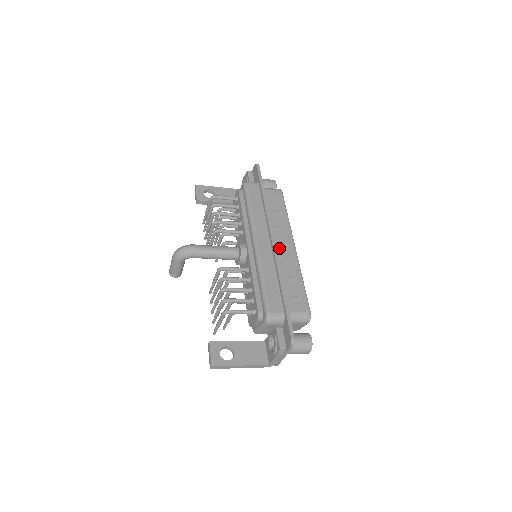
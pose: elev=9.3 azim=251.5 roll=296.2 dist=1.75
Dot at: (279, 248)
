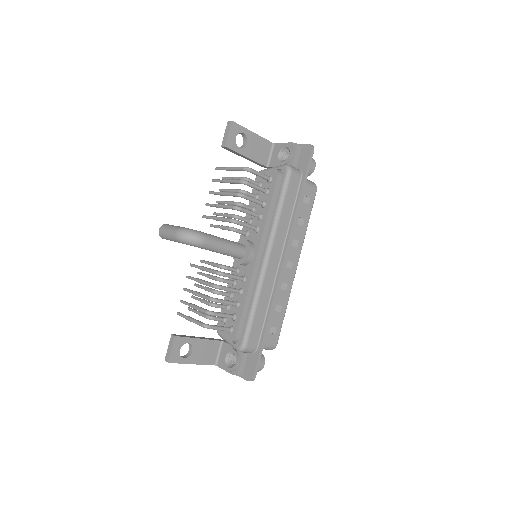
Dot at: occluded
